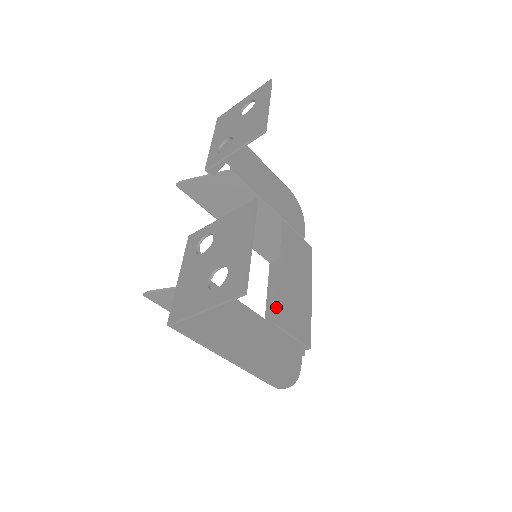
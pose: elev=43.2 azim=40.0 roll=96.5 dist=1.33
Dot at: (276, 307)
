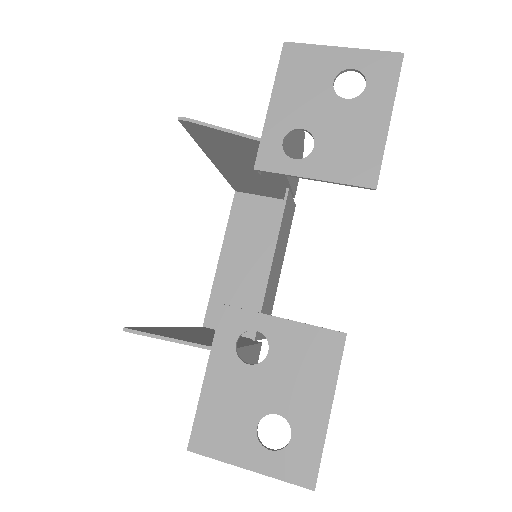
Dot at: occluded
